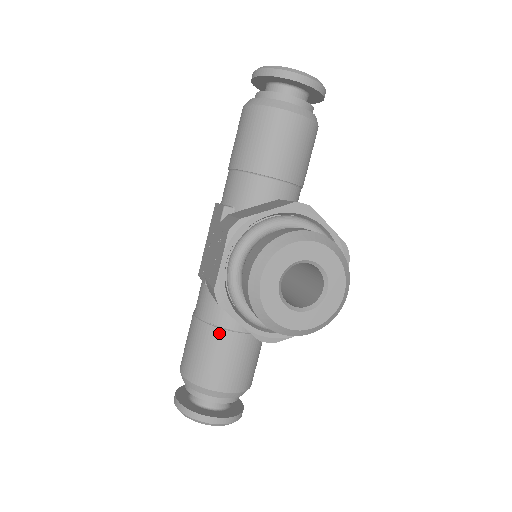
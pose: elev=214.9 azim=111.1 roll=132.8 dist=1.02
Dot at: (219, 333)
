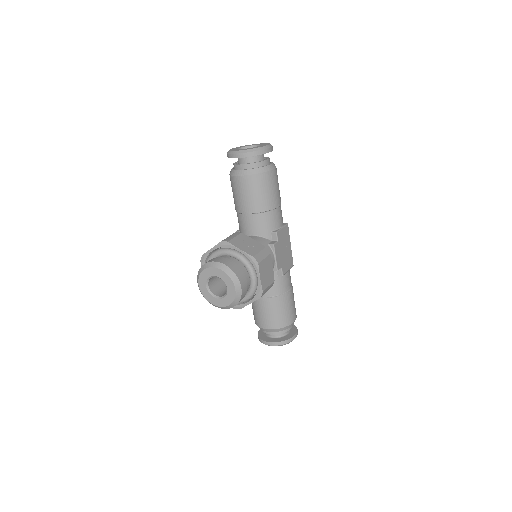
Dot at: occluded
